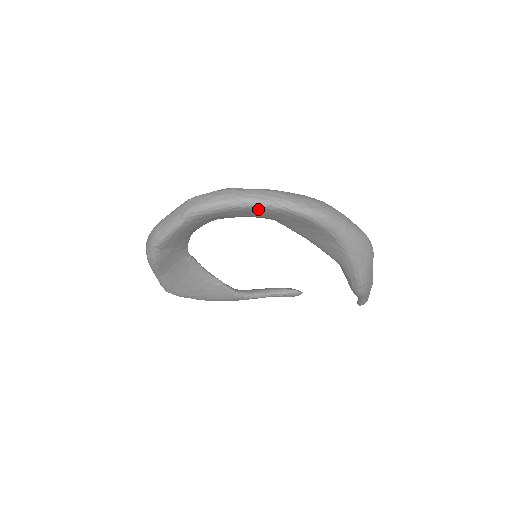
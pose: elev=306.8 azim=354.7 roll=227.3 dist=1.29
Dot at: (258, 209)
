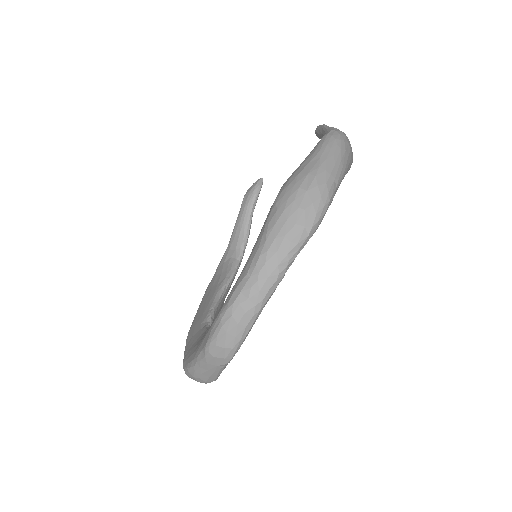
Dot at: occluded
